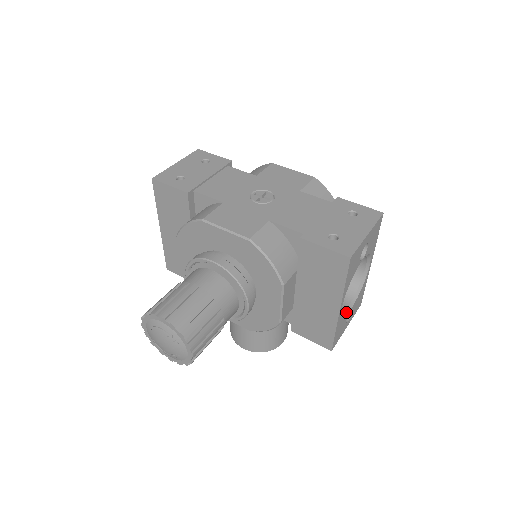
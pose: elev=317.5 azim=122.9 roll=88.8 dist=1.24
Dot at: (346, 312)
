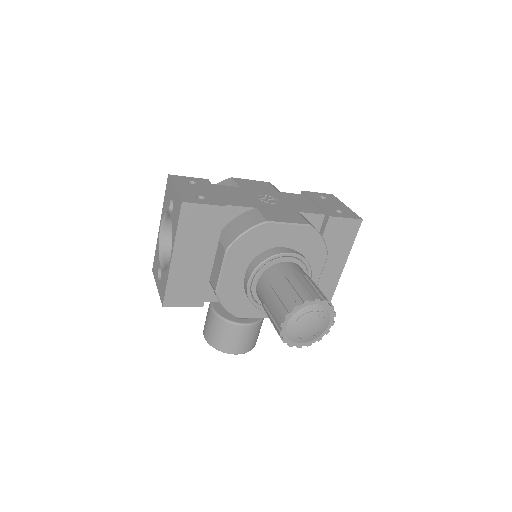
Dot at: occluded
